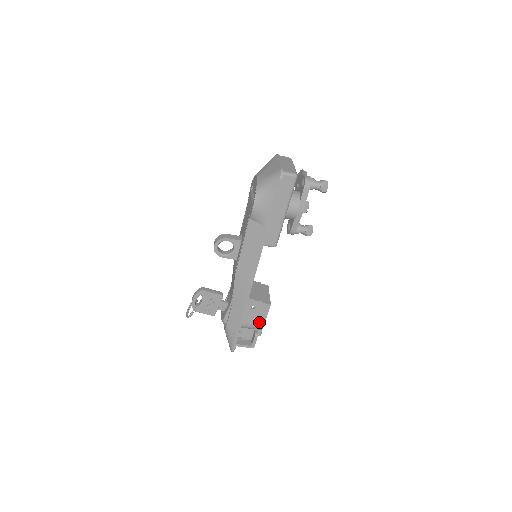
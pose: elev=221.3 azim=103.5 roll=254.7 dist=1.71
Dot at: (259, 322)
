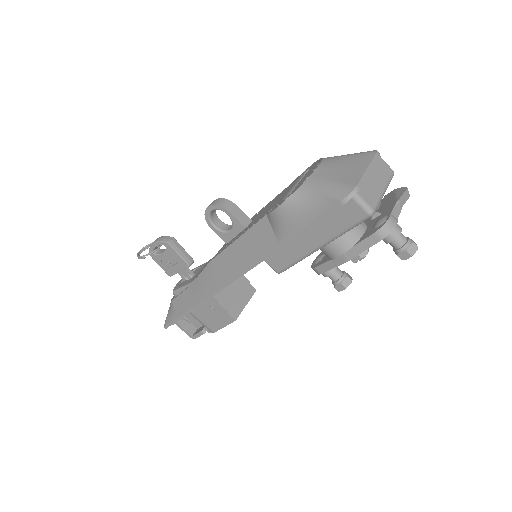
Dot at: (212, 325)
